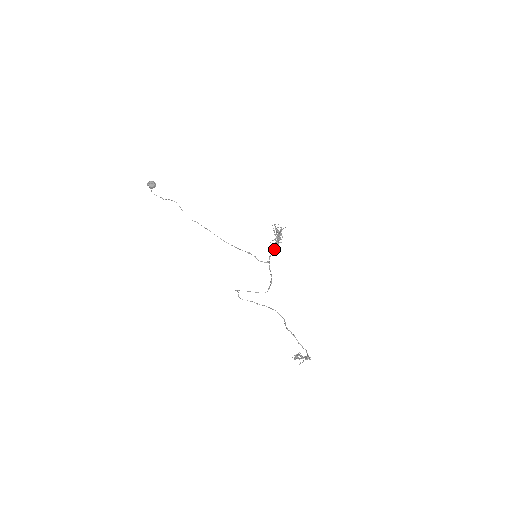
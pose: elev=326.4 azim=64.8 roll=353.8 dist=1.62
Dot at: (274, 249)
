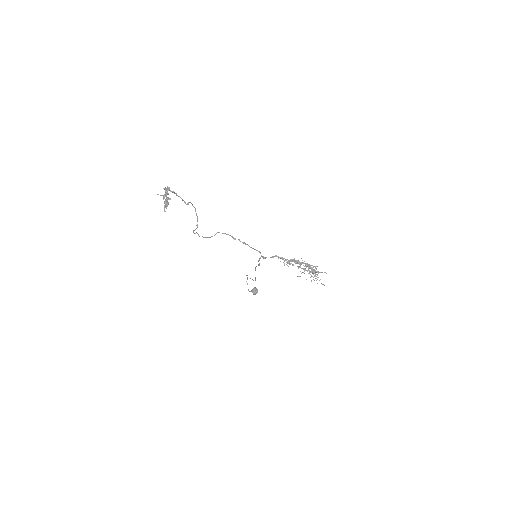
Dot at: (281, 258)
